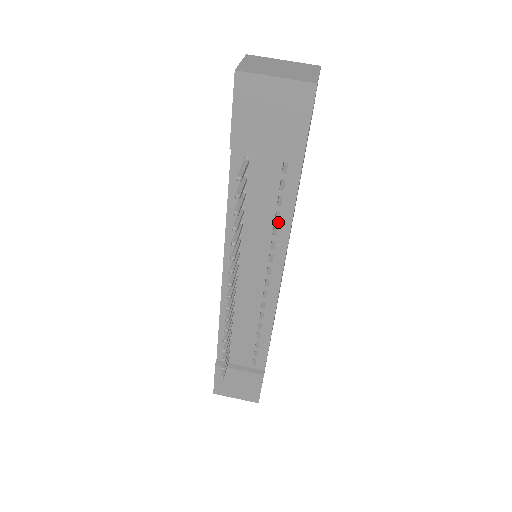
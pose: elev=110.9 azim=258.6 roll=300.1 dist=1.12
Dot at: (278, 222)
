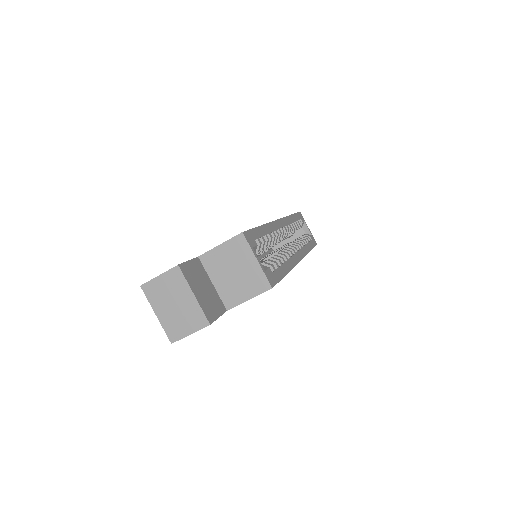
Dot at: occluded
